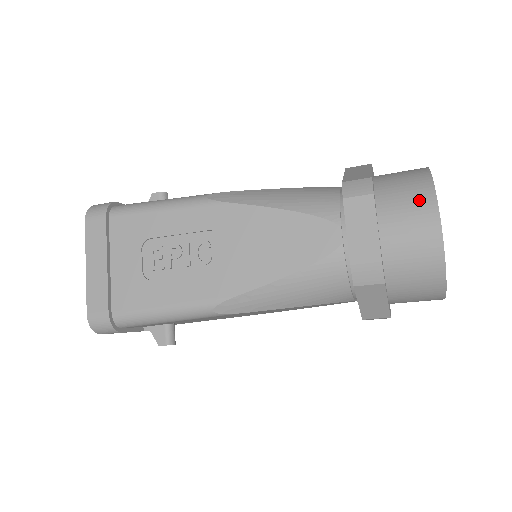
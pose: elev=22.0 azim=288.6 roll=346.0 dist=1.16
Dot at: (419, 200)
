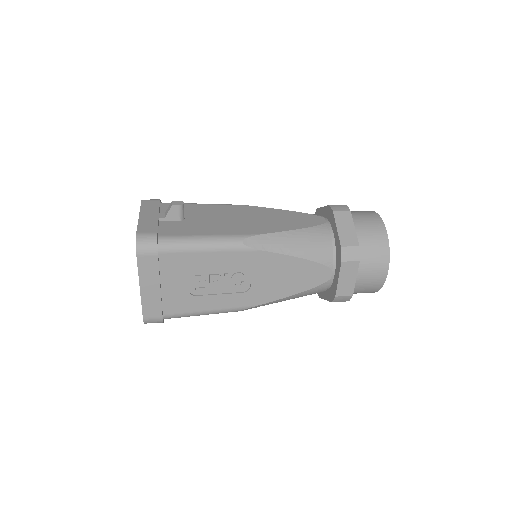
Dot at: (380, 261)
